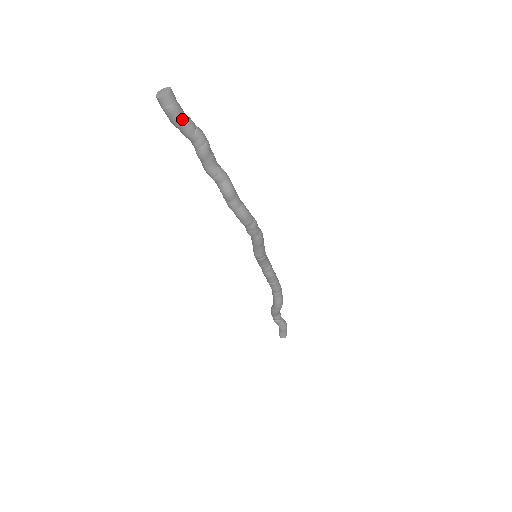
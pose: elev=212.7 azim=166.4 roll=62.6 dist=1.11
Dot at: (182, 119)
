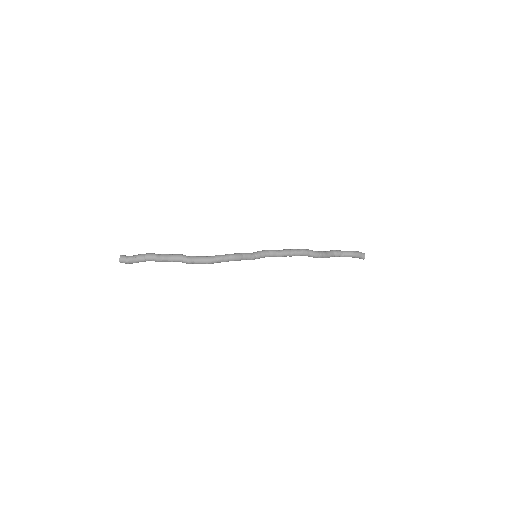
Dot at: (135, 261)
